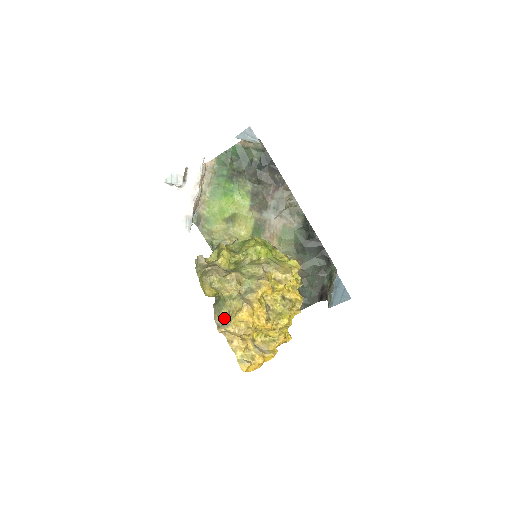
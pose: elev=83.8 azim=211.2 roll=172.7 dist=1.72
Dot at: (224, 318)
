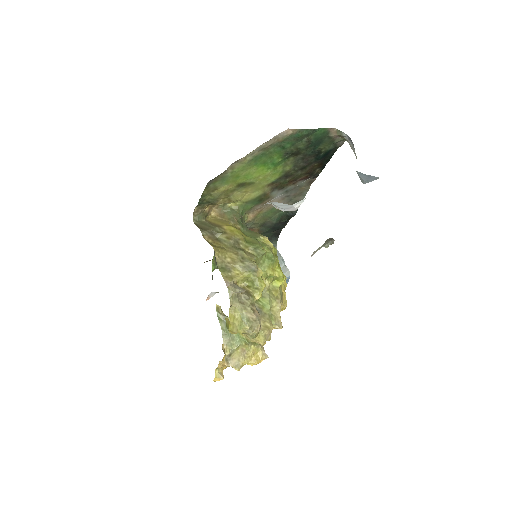
Dot at: (235, 355)
